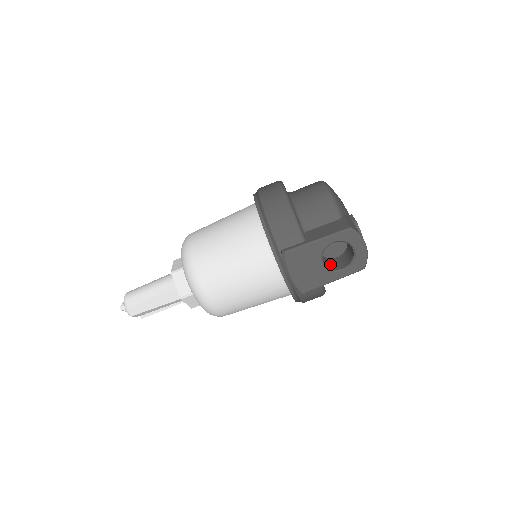
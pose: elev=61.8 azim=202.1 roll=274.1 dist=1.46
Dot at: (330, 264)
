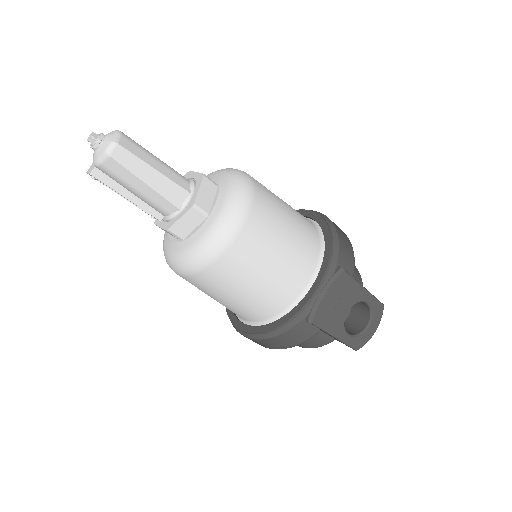
Dot at: occluded
